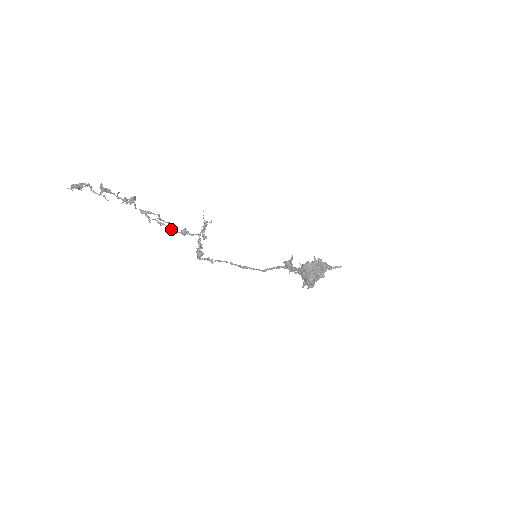
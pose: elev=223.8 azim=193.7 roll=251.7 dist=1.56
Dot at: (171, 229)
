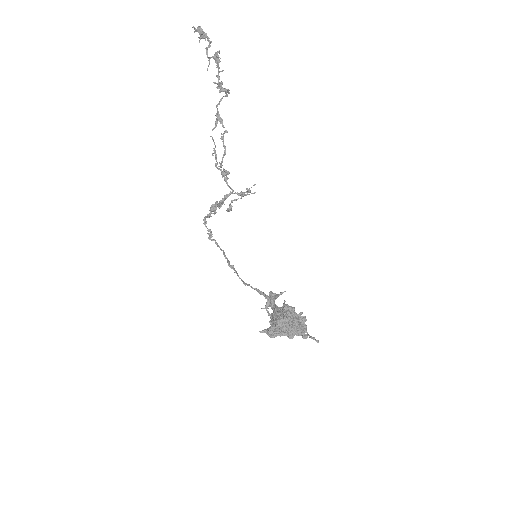
Dot at: (217, 163)
